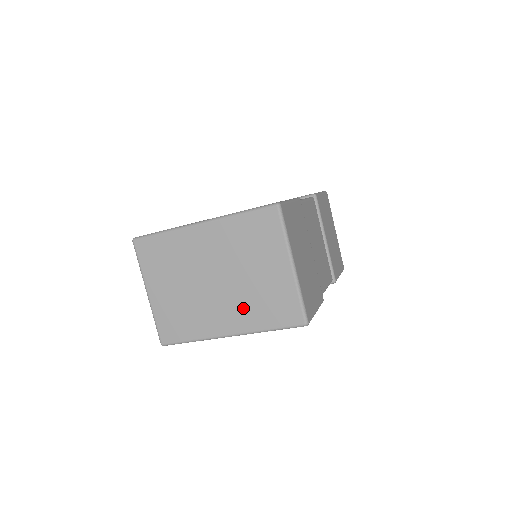
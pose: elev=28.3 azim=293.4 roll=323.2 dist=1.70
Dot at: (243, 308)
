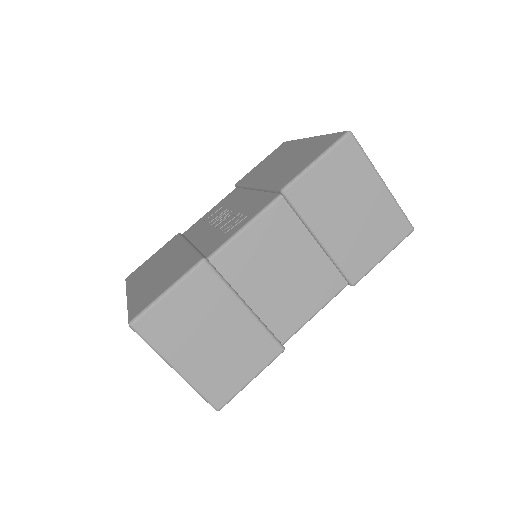
Dot at: occluded
